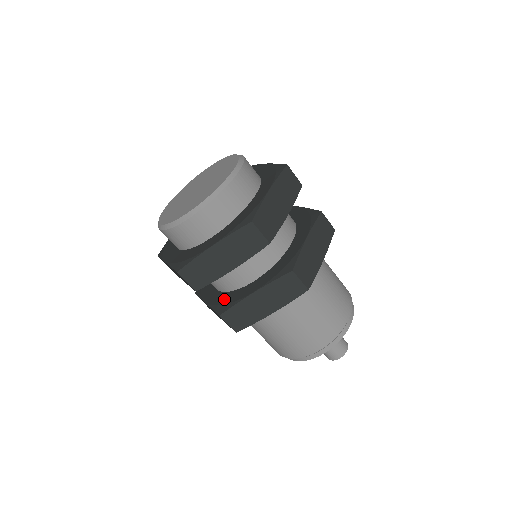
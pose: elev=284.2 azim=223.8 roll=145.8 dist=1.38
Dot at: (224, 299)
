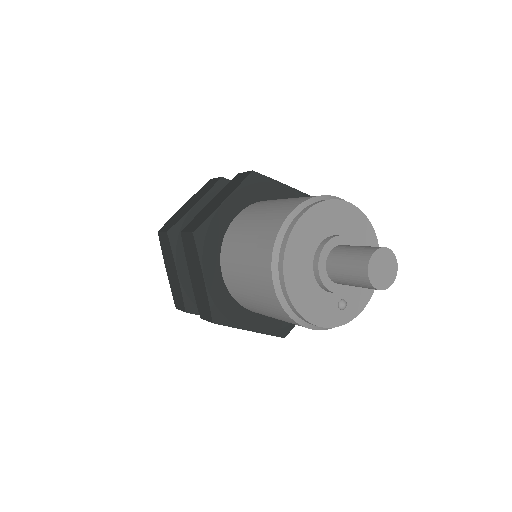
Dot at: occluded
